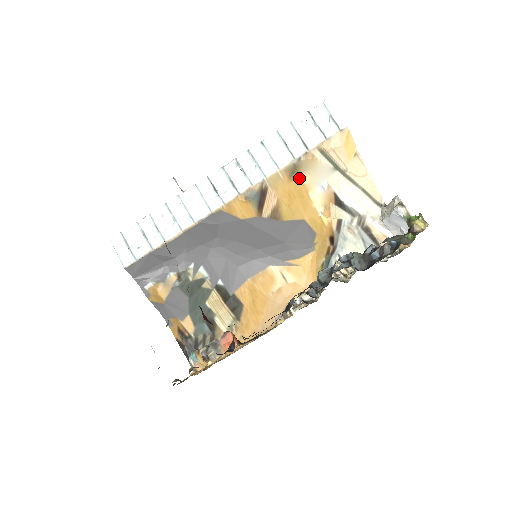
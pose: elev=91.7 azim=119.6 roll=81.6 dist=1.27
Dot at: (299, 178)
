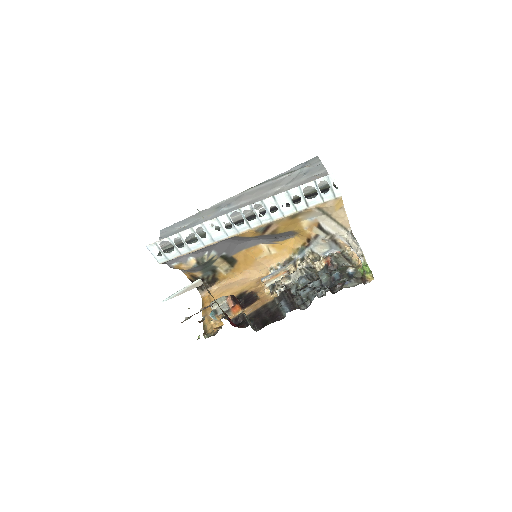
Dot at: (296, 218)
